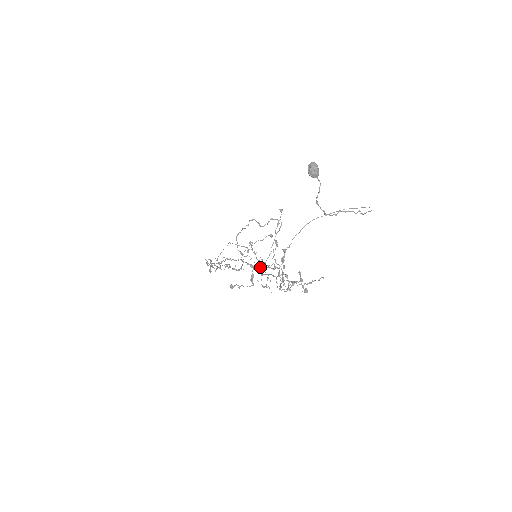
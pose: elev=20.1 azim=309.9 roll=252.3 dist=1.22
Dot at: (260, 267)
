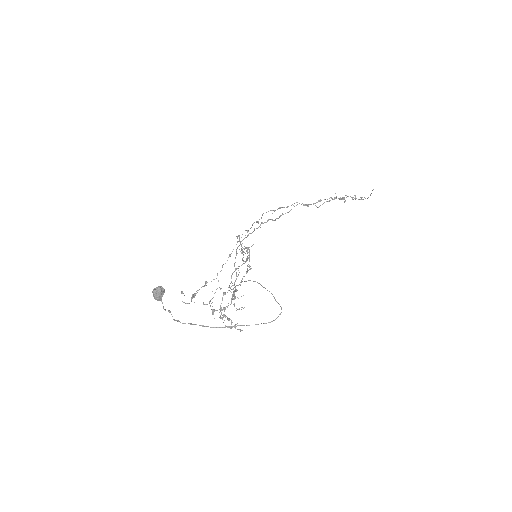
Dot at: (238, 275)
